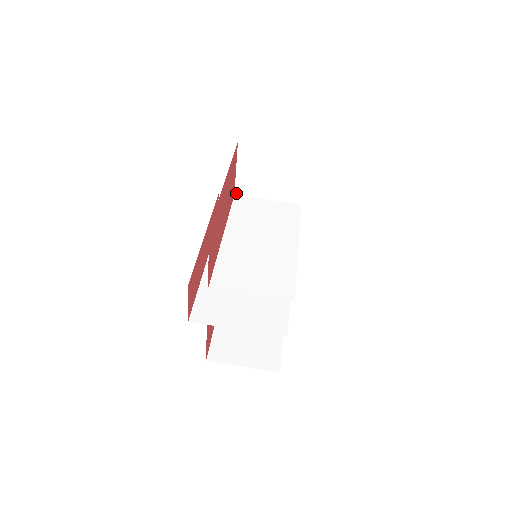
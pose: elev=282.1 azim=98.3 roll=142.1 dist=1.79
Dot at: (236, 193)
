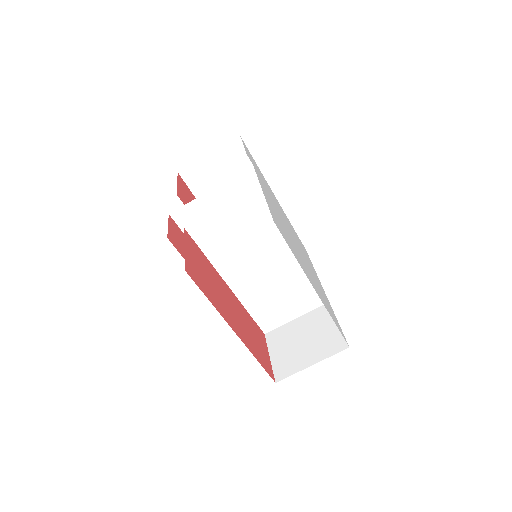
Dot at: (186, 229)
